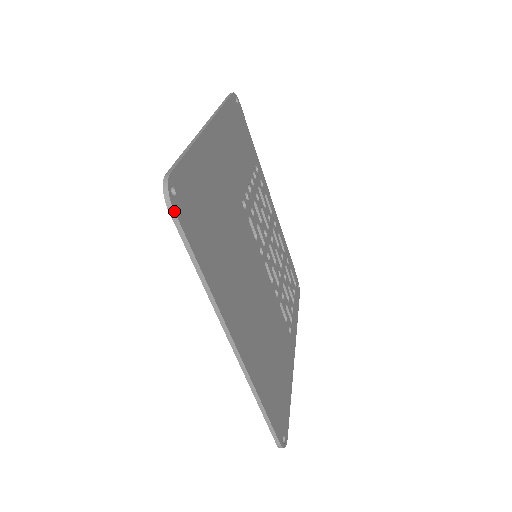
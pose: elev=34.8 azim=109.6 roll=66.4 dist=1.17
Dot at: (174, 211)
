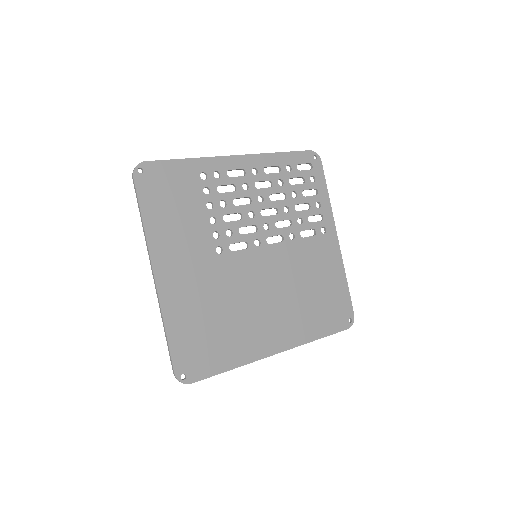
Dot at: occluded
